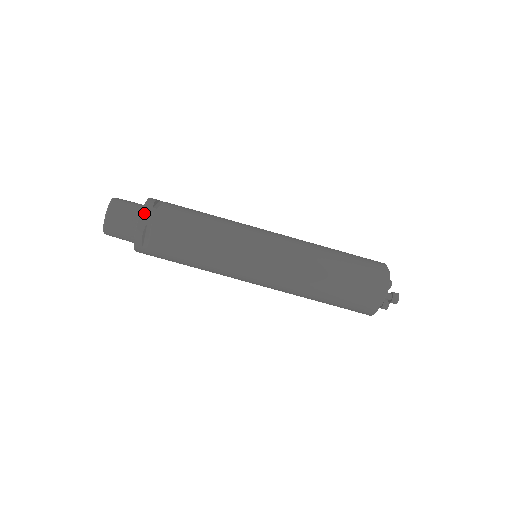
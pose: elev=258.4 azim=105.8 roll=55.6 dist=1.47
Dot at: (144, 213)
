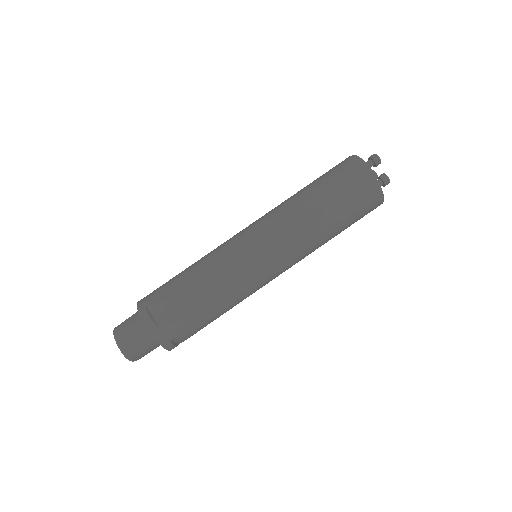
Dot at: (139, 304)
